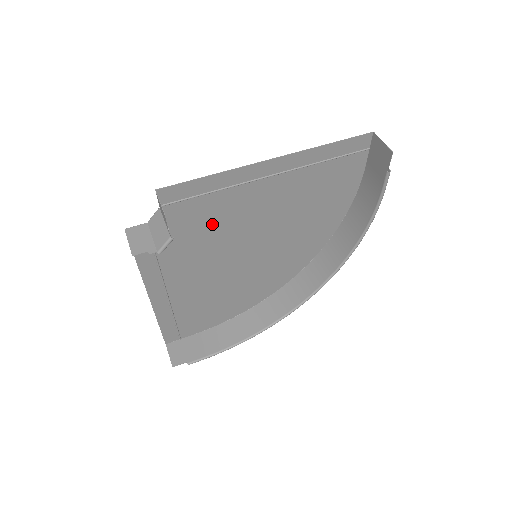
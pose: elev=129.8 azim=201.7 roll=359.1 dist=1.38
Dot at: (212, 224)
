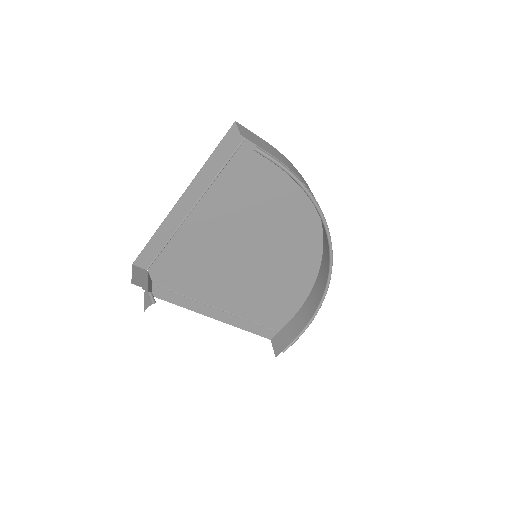
Dot at: (195, 258)
